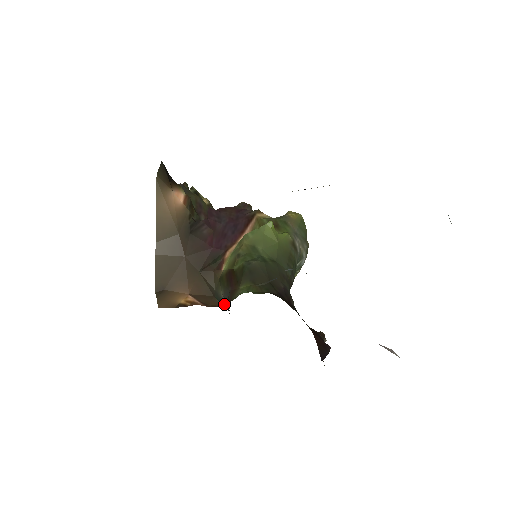
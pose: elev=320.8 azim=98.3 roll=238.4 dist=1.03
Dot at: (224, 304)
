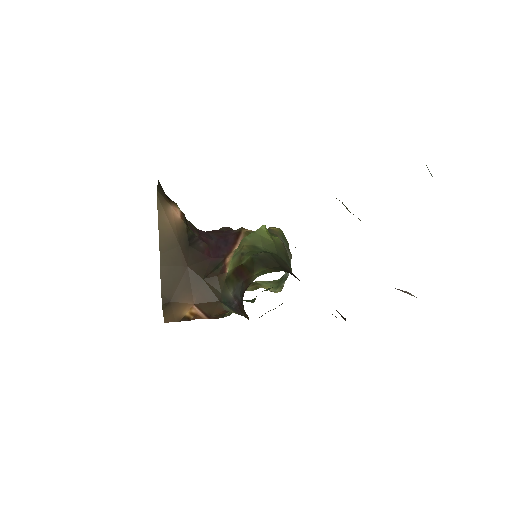
Dot at: (233, 303)
